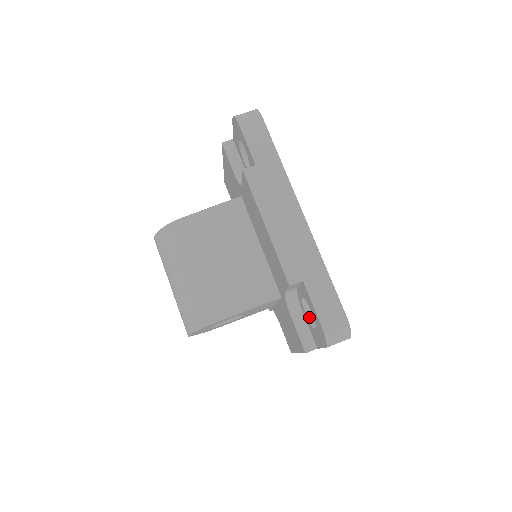
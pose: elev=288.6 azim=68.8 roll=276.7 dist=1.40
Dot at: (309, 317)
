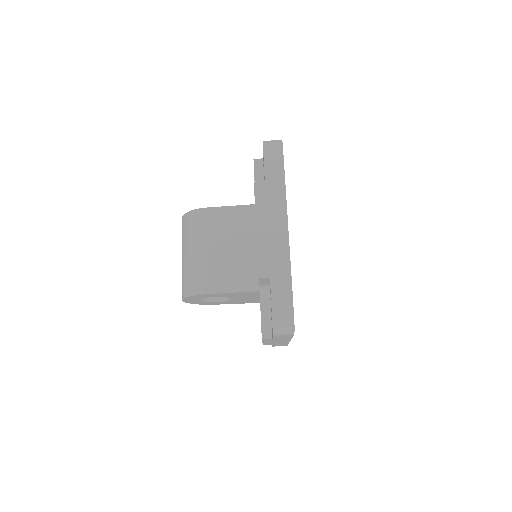
Dot at: occluded
